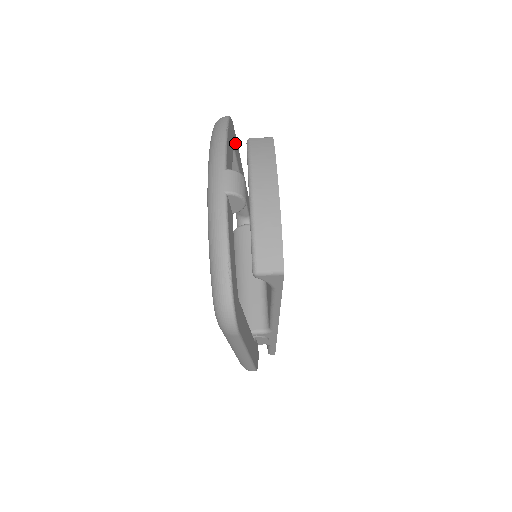
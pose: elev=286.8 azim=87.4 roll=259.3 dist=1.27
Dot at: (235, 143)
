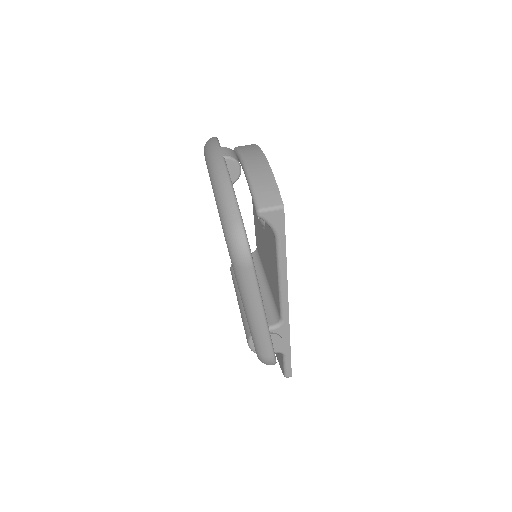
Dot at: occluded
